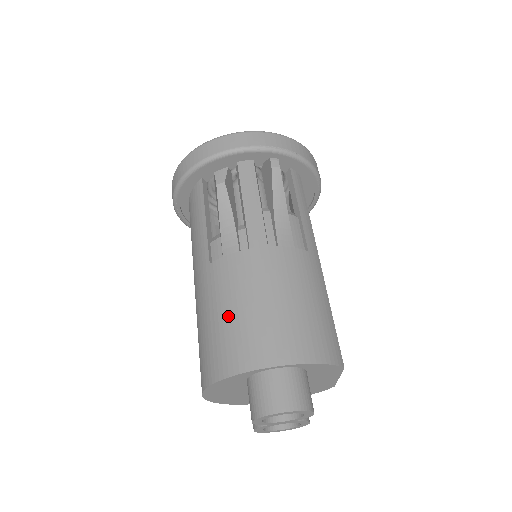
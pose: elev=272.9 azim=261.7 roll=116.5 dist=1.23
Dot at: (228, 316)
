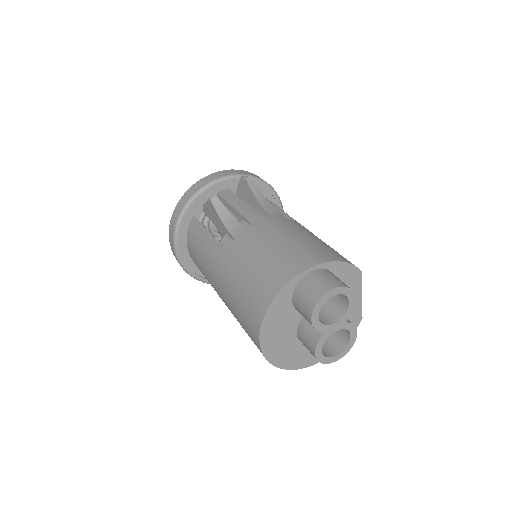
Dot at: (257, 263)
